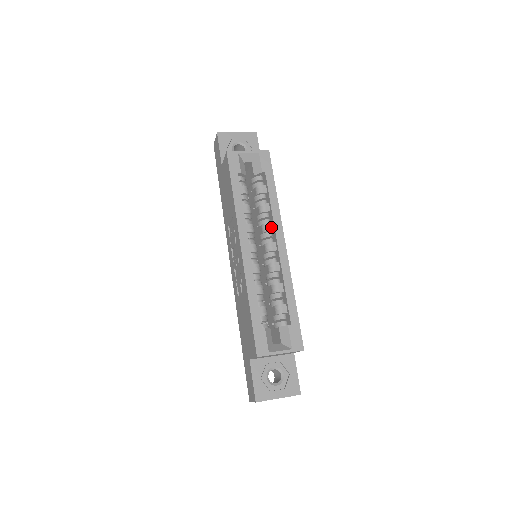
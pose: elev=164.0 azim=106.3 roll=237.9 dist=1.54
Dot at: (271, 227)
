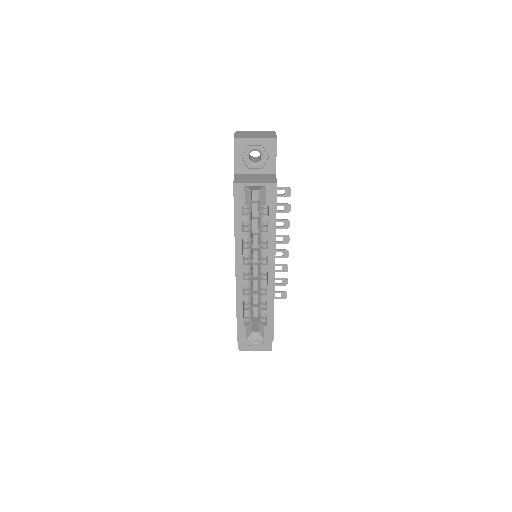
Dot at: (266, 253)
